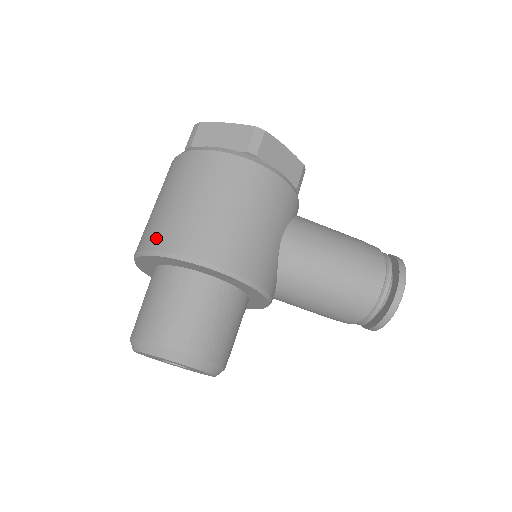
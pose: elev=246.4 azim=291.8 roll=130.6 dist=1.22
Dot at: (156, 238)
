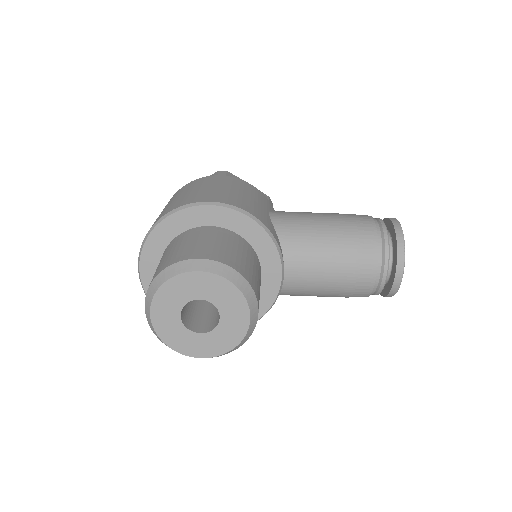
Dot at: (155, 221)
